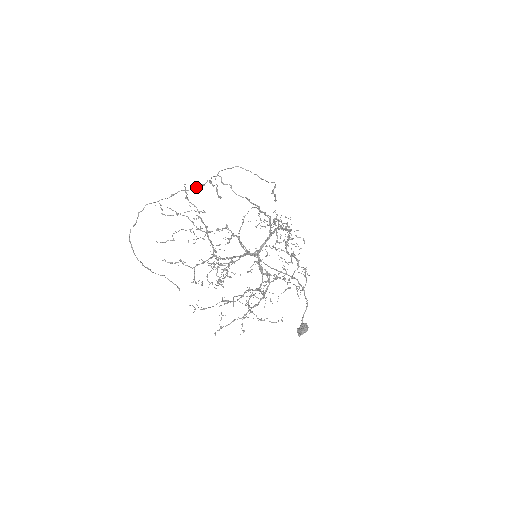
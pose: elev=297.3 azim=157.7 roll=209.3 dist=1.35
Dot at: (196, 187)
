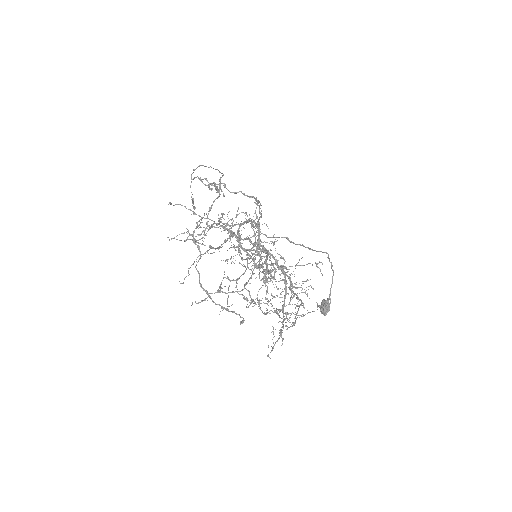
Dot at: (218, 192)
